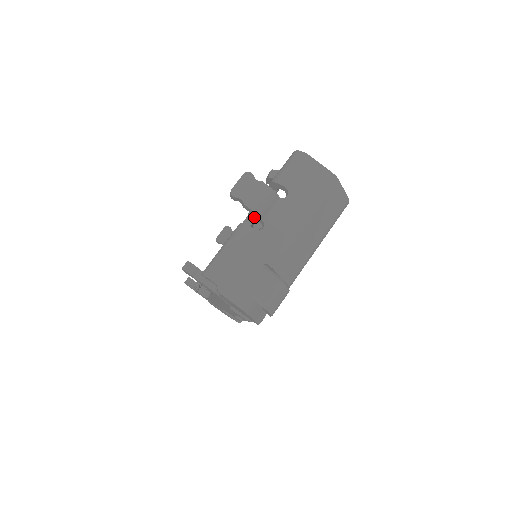
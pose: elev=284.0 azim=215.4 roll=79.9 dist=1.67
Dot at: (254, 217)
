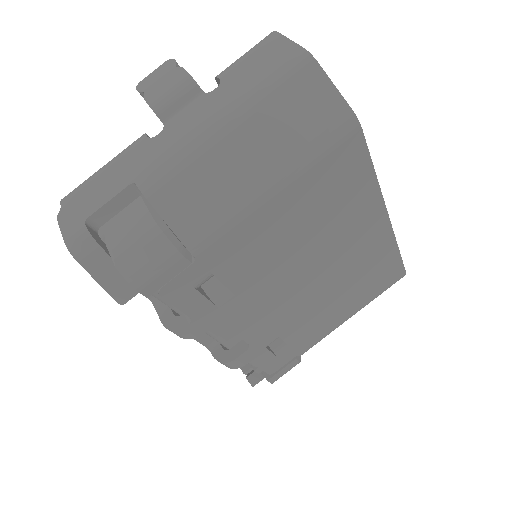
Dot at: occluded
